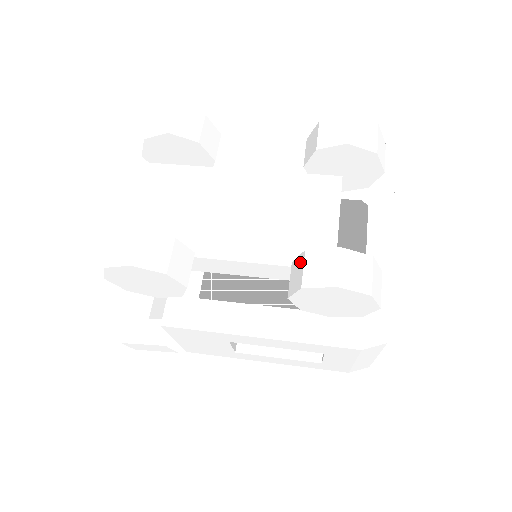
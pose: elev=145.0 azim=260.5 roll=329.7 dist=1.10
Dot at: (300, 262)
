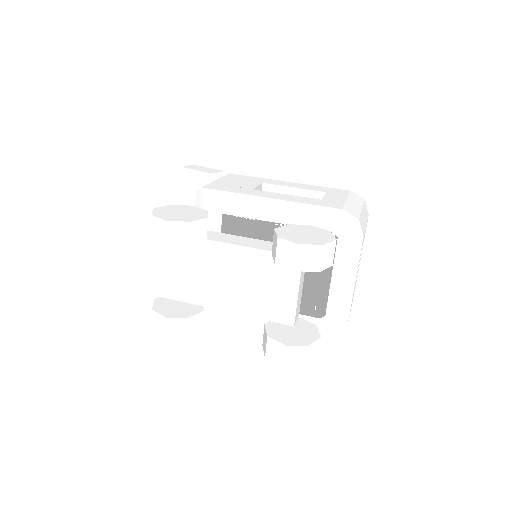
Dot at: (266, 338)
